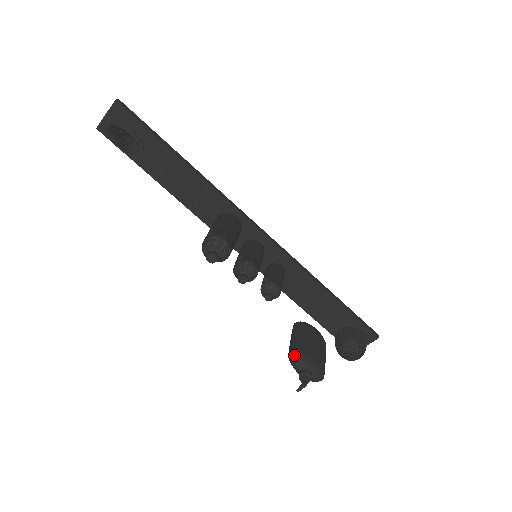
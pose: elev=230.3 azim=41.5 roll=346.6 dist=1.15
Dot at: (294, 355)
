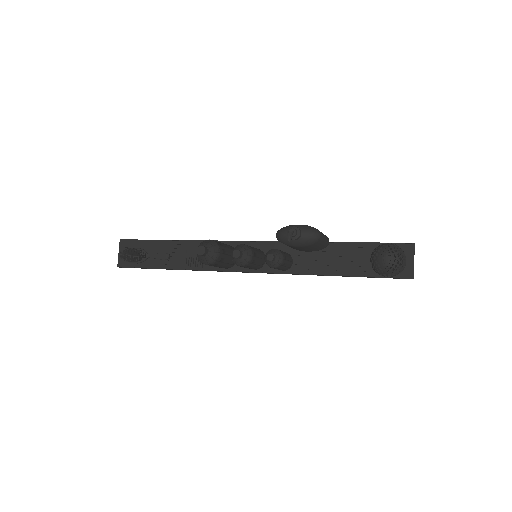
Dot at: (278, 232)
